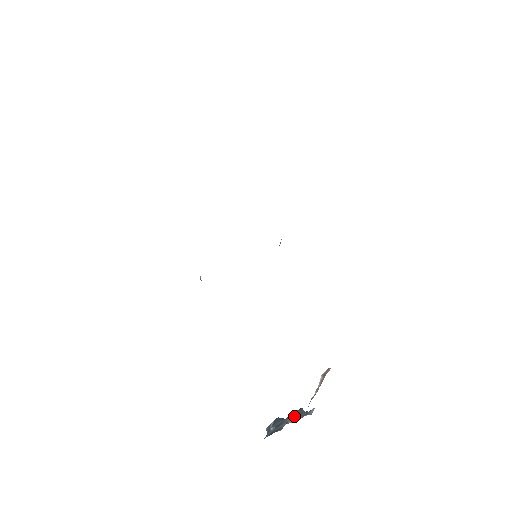
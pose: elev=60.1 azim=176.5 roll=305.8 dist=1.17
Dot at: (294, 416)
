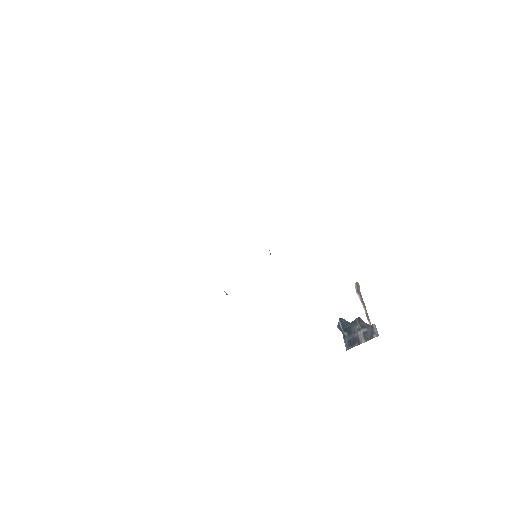
Dot at: (360, 328)
